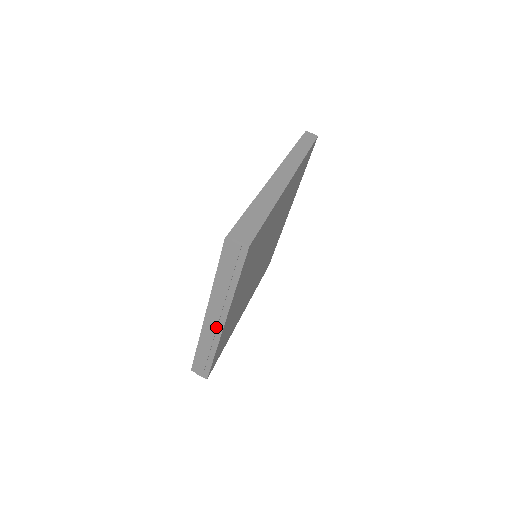
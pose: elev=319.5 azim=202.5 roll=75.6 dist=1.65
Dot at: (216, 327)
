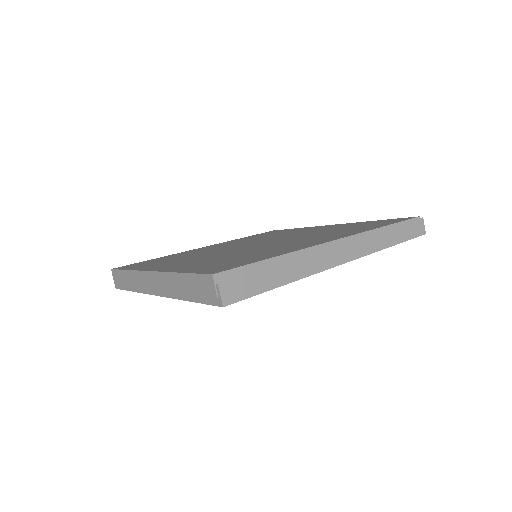
Dot at: (149, 287)
